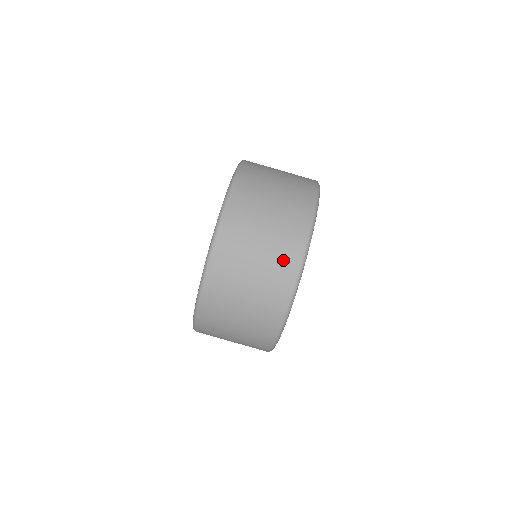
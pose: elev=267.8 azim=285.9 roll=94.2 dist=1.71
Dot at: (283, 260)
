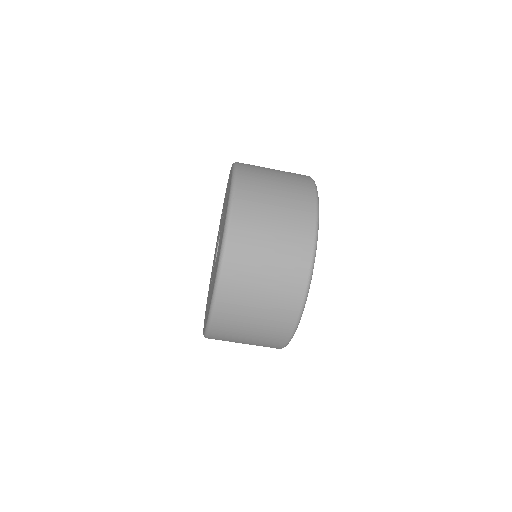
Dot at: occluded
